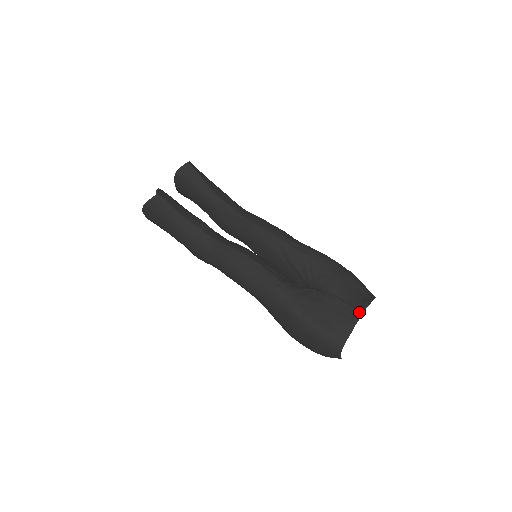
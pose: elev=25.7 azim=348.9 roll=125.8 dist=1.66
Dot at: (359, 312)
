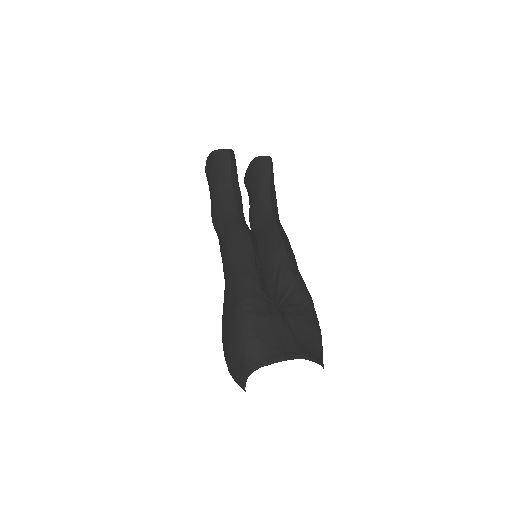
Dot at: (298, 354)
